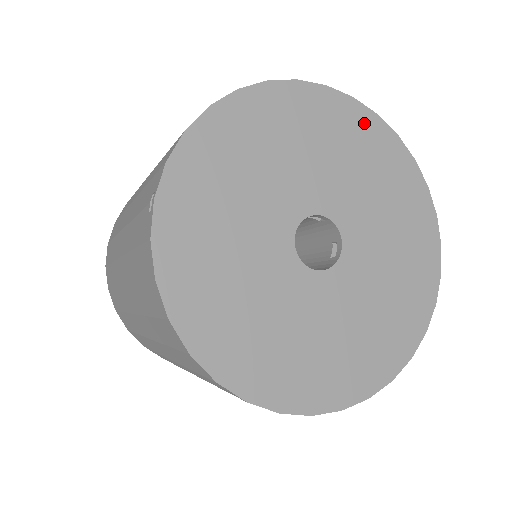
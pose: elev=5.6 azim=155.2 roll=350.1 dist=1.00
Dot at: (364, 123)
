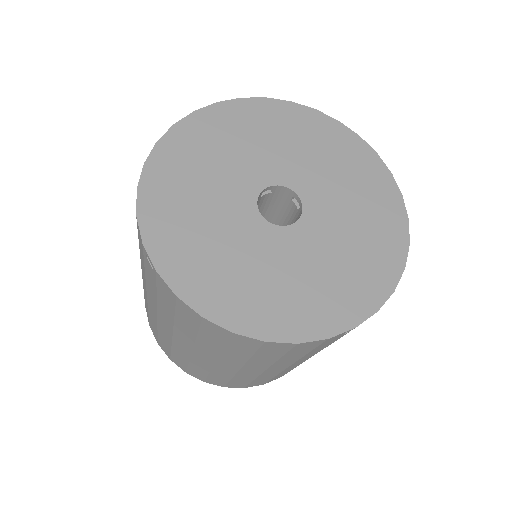
Dot at: (386, 191)
